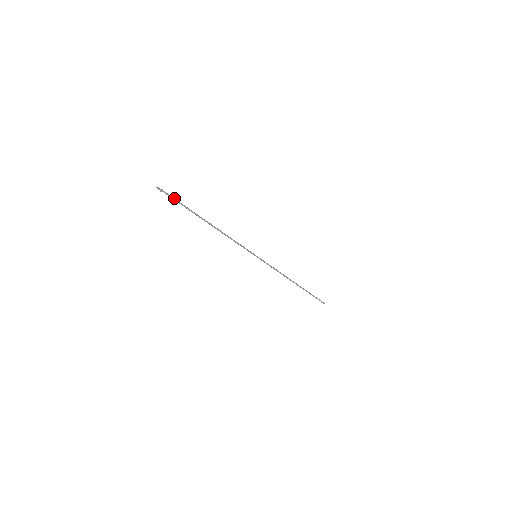
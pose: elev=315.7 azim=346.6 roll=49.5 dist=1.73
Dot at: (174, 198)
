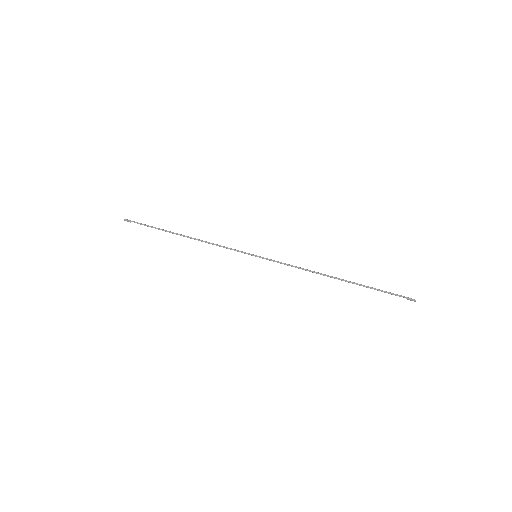
Dot at: (142, 224)
